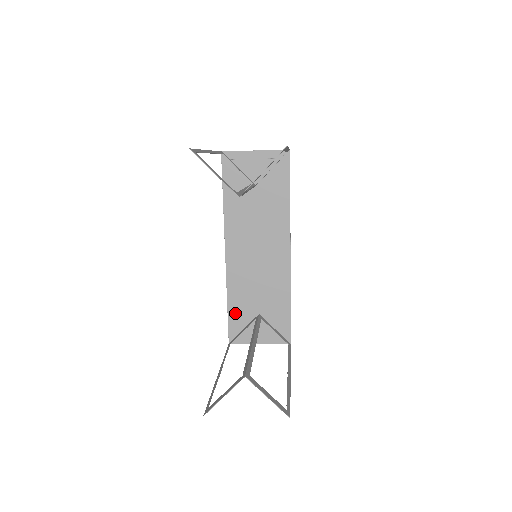
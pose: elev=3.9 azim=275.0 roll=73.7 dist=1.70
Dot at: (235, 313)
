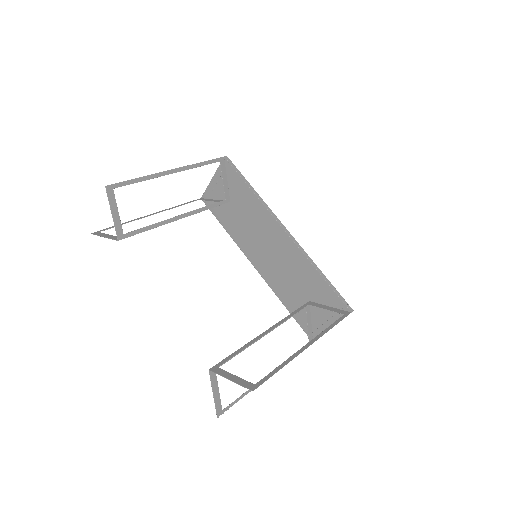
Dot at: occluded
